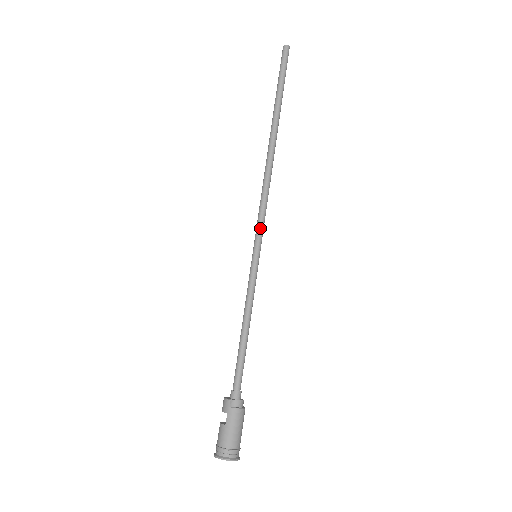
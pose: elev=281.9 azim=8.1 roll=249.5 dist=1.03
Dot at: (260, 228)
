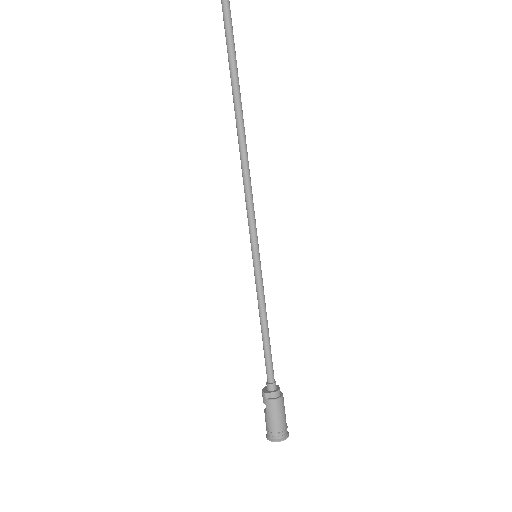
Dot at: (251, 228)
